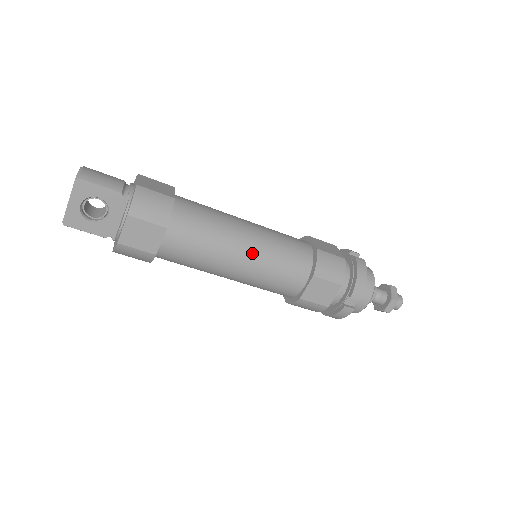
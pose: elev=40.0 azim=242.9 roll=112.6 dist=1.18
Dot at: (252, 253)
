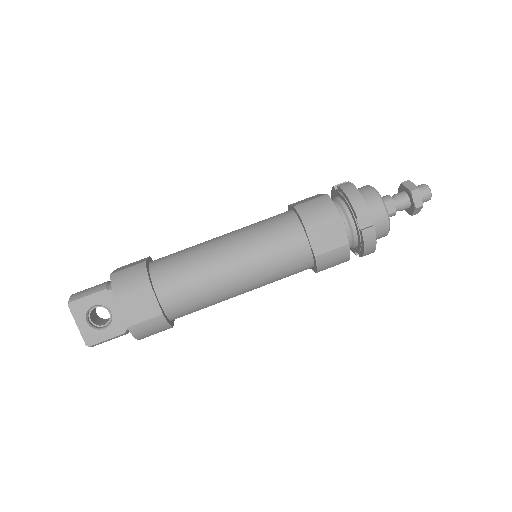
Dot at: (238, 253)
